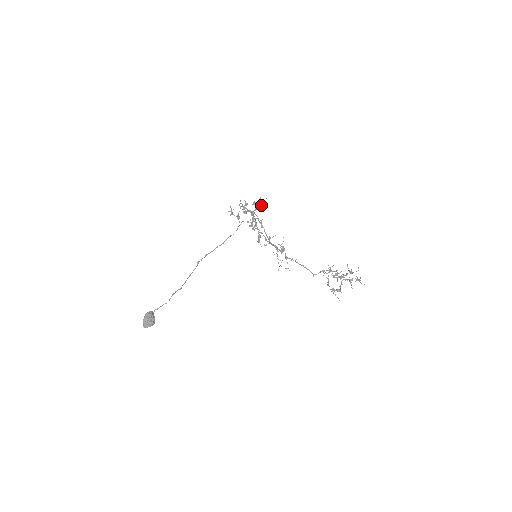
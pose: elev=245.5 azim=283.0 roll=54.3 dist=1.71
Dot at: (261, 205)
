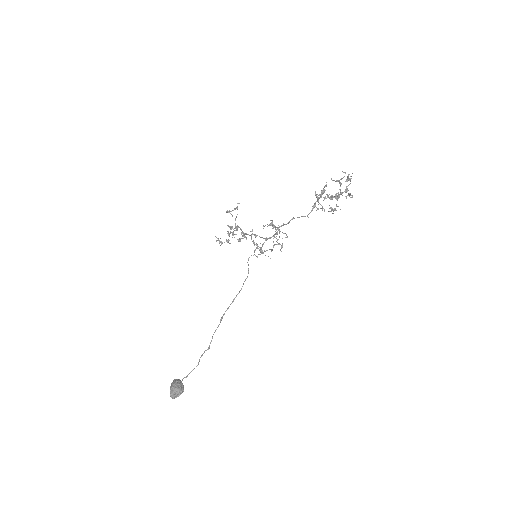
Dot at: occluded
